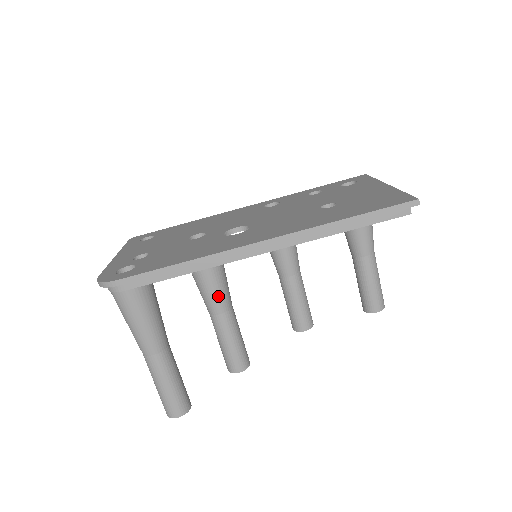
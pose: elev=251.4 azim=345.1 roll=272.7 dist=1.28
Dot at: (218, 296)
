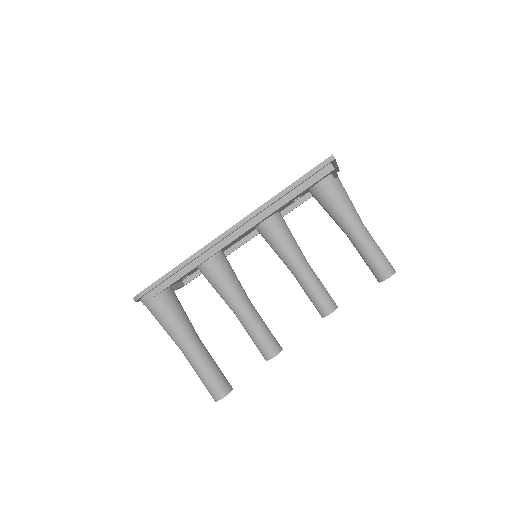
Dot at: (233, 295)
